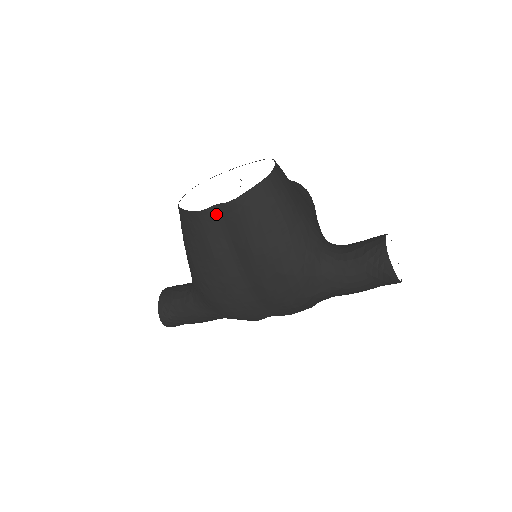
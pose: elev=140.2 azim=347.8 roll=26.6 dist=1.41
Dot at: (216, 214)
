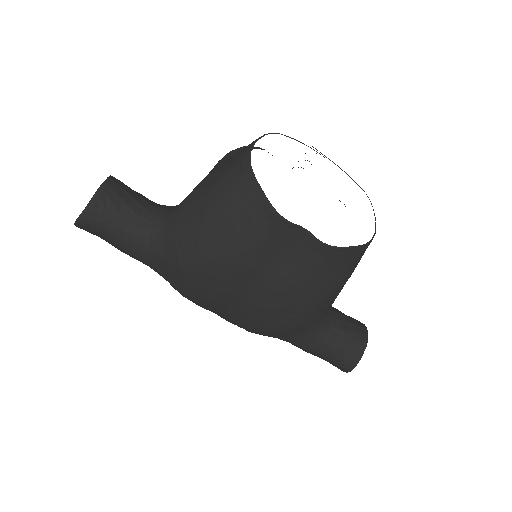
Dot at: (294, 235)
